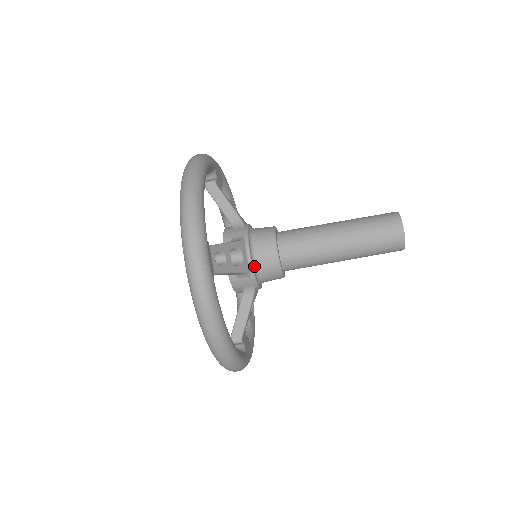
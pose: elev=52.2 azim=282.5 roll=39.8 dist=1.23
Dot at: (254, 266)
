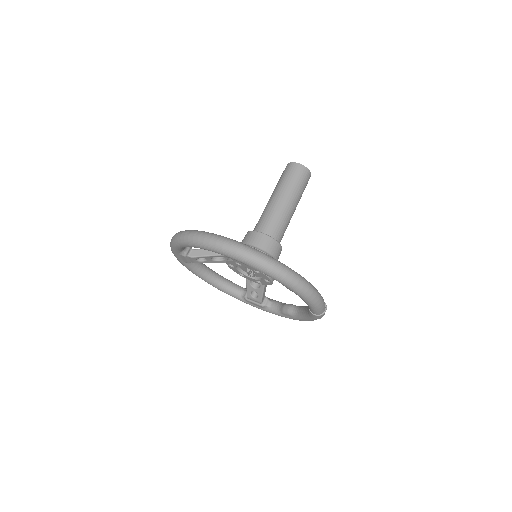
Dot at: occluded
